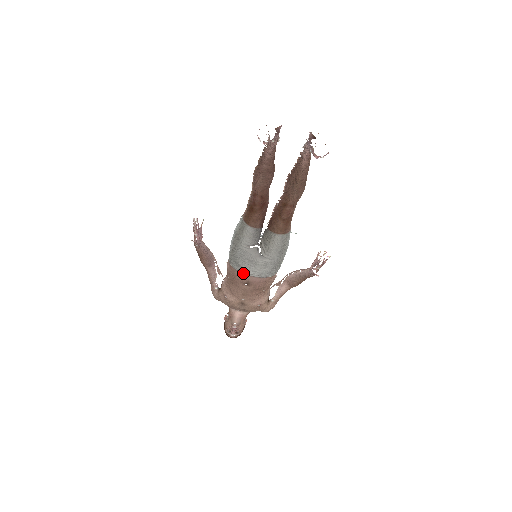
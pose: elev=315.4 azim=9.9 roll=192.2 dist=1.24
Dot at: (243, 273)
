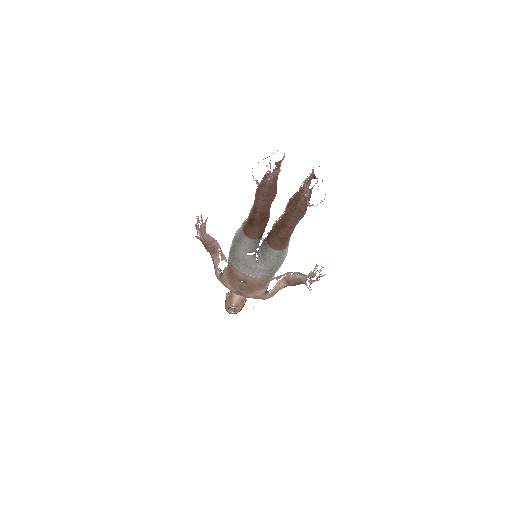
Dot at: (240, 272)
